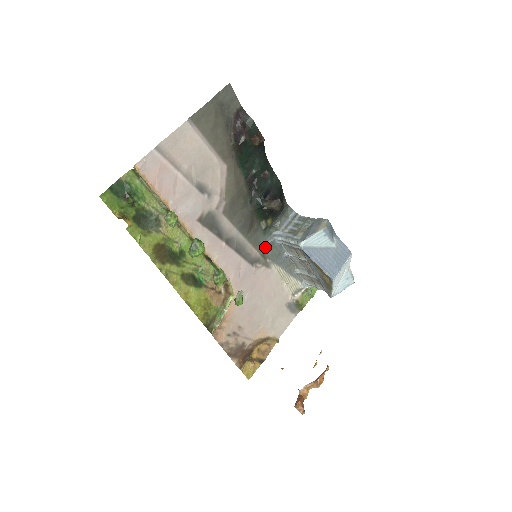
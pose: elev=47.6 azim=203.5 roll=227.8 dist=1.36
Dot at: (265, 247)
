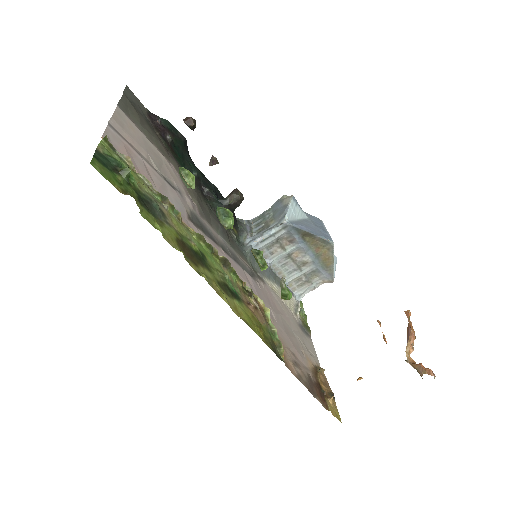
Dot at: (249, 258)
